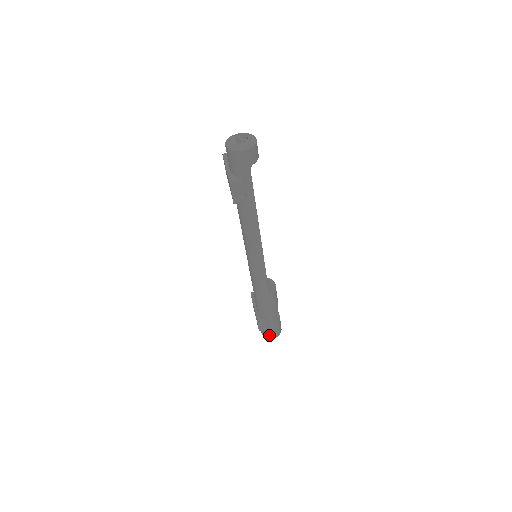
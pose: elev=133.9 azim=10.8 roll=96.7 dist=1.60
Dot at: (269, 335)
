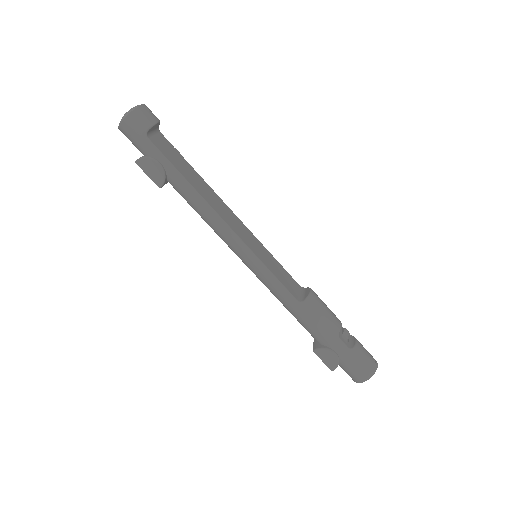
Dot at: (355, 376)
